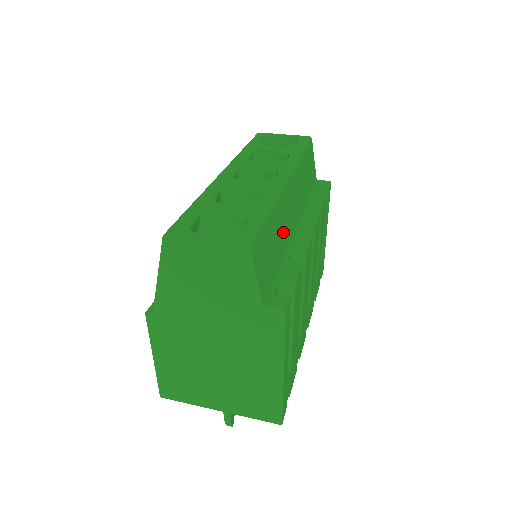
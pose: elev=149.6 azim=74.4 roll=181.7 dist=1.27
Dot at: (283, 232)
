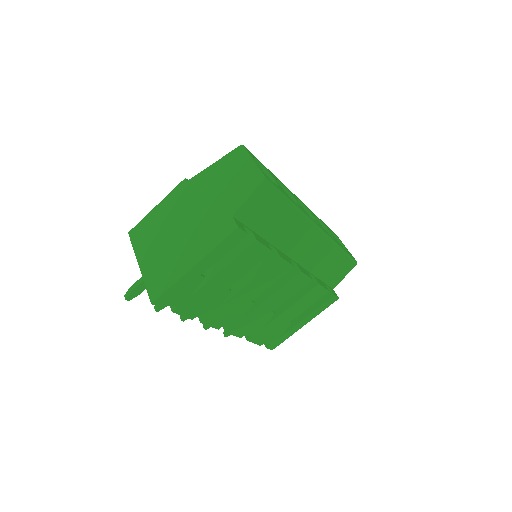
Dot at: (284, 233)
